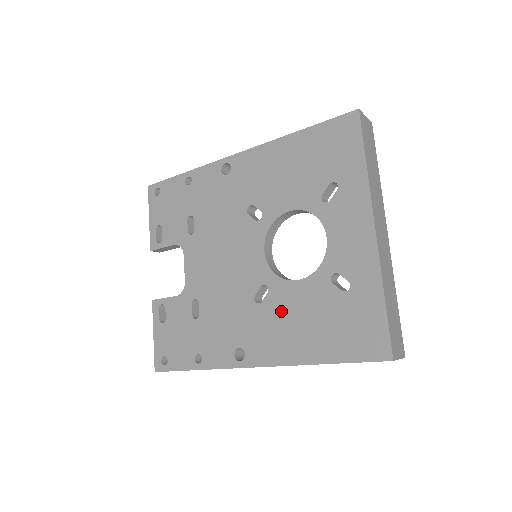
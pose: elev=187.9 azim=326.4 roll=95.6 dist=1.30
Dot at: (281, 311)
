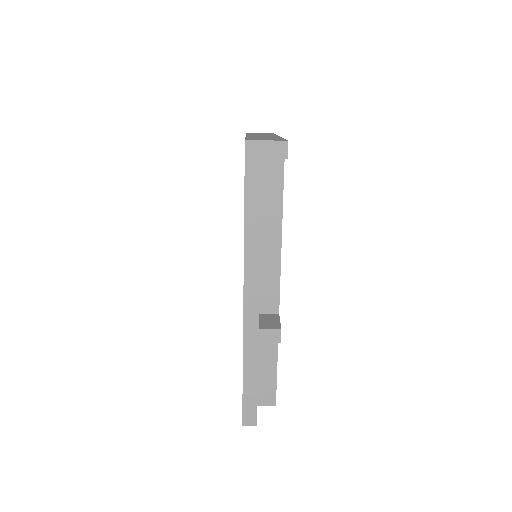
Dot at: occluded
